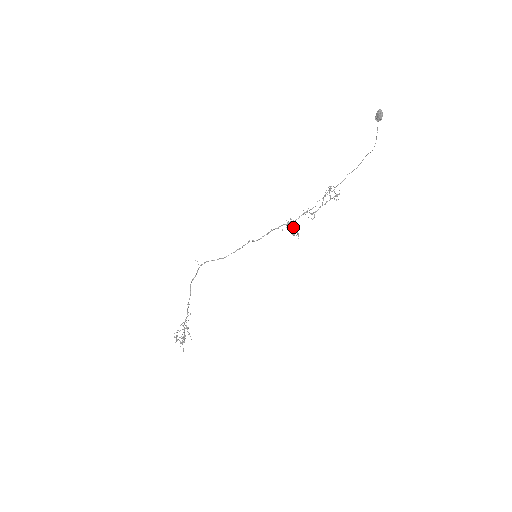
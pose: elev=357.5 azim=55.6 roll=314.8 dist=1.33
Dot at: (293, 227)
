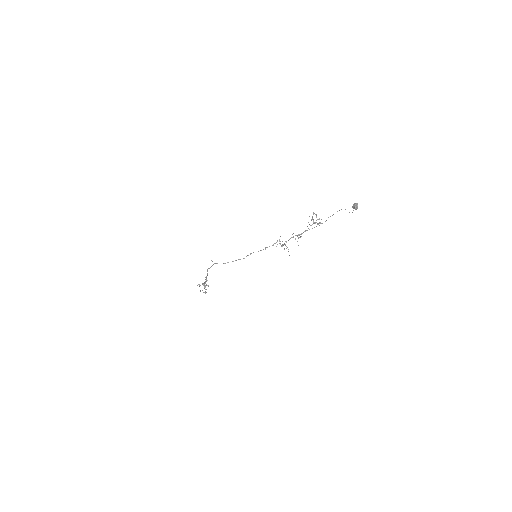
Dot at: (284, 244)
